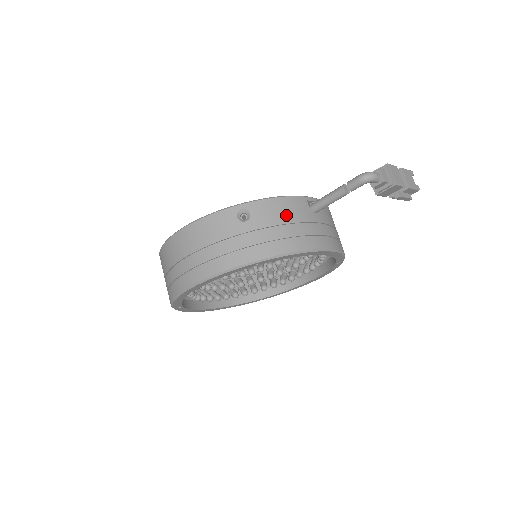
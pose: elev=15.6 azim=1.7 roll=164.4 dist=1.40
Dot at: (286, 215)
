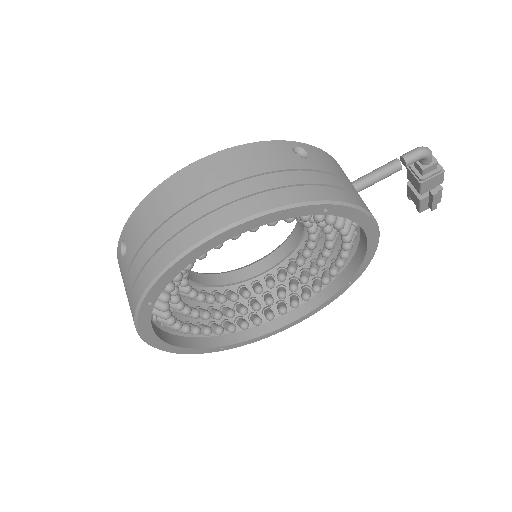
Dot at: (341, 172)
